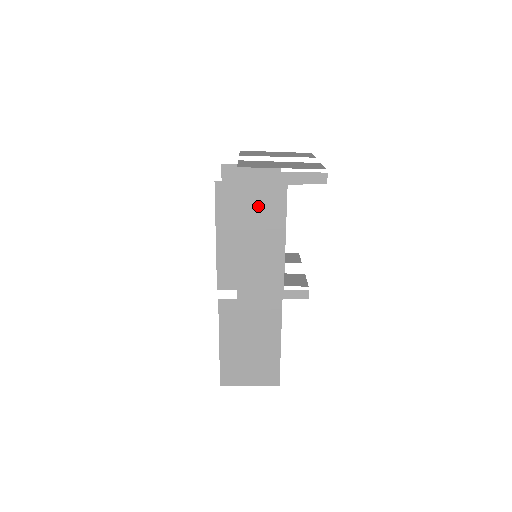
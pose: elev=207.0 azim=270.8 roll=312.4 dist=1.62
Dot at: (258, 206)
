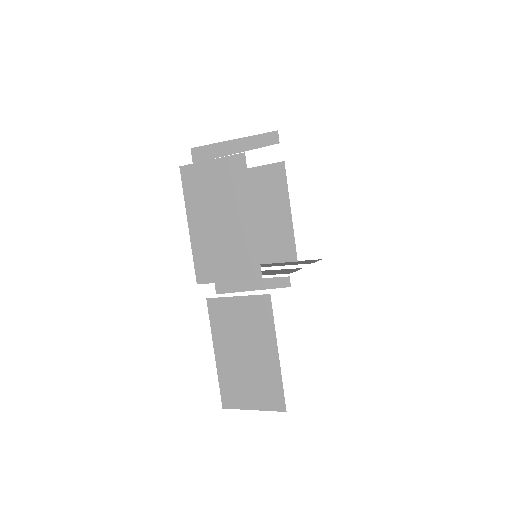
Dot at: (221, 185)
